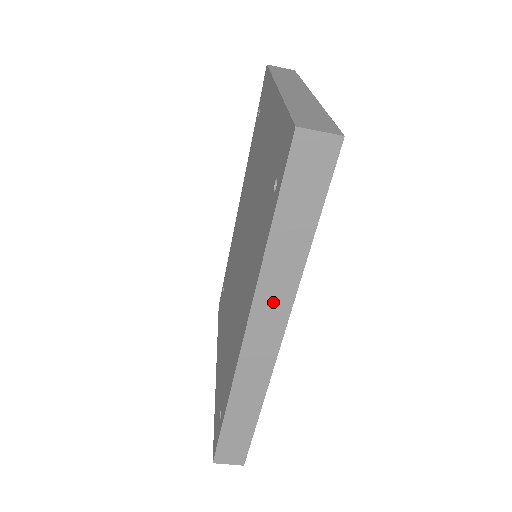
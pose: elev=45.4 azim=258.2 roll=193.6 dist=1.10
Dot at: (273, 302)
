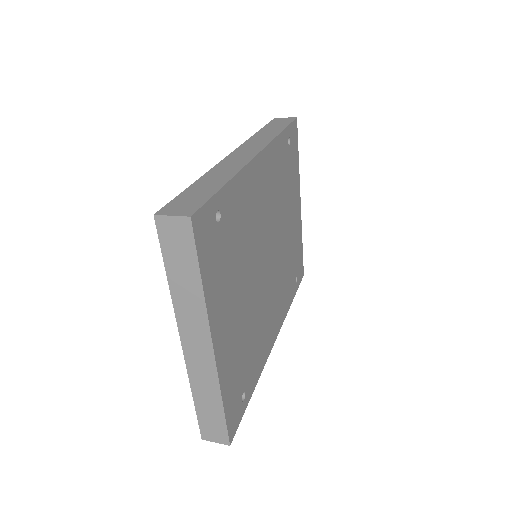
Dot at: occluded
